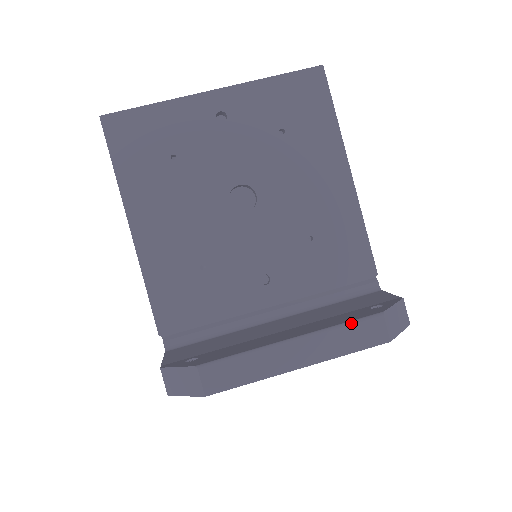
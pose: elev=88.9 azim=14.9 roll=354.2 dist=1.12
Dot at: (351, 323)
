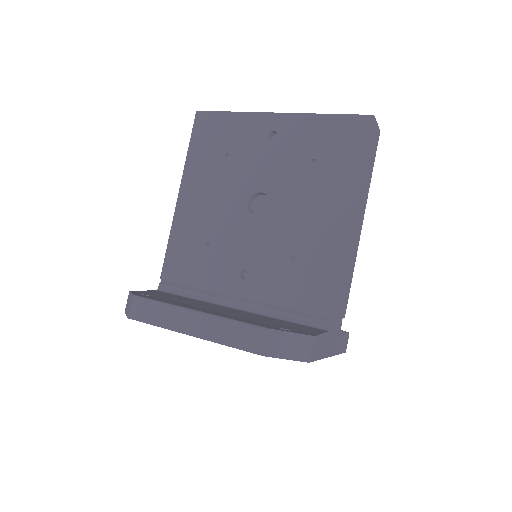
Dot at: (241, 323)
